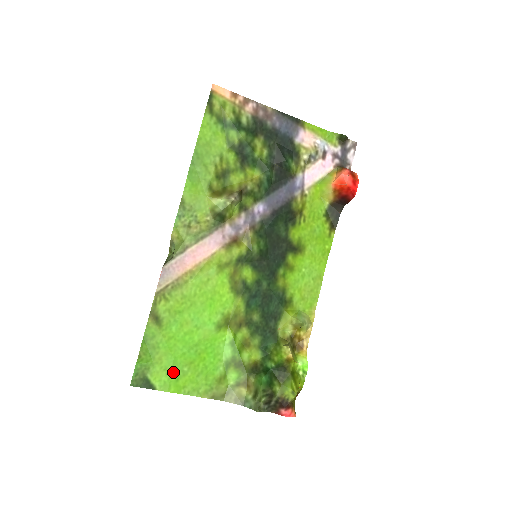
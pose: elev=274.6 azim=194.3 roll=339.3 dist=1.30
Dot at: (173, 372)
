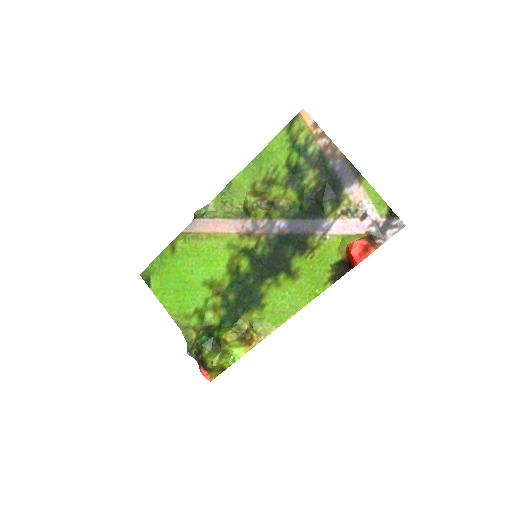
Dot at: (164, 287)
